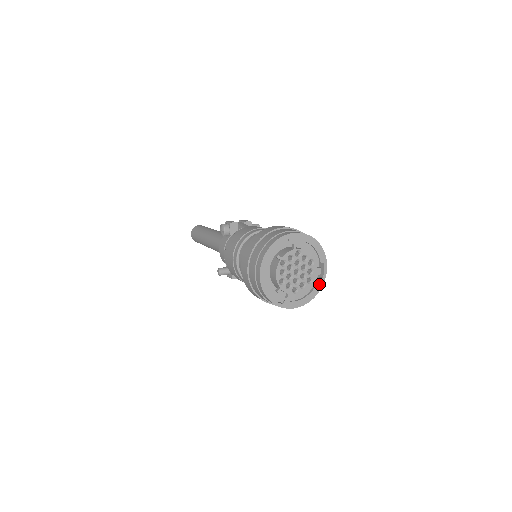
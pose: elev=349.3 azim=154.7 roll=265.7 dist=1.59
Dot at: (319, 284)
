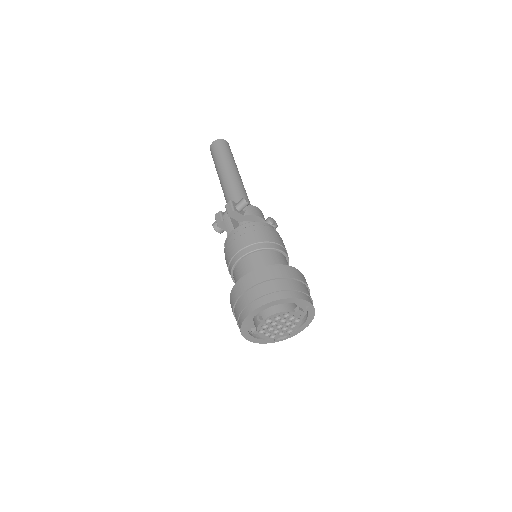
Dot at: (310, 310)
